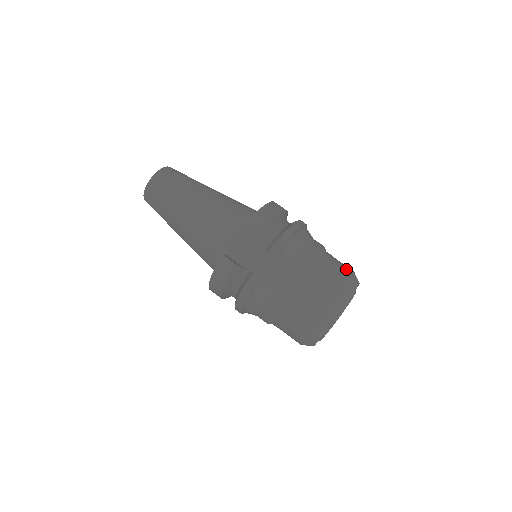
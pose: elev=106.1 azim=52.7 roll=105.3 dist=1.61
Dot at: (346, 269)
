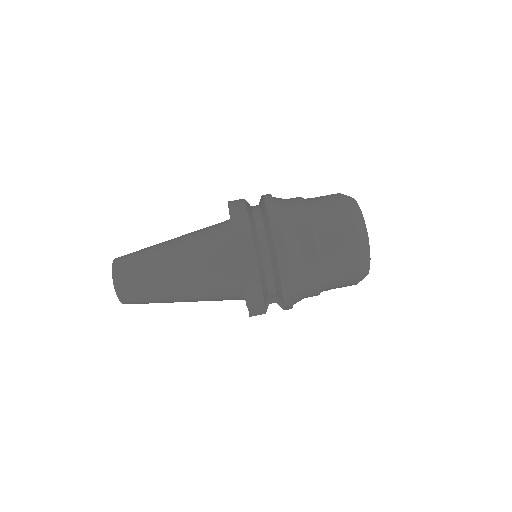
Dot at: (349, 239)
